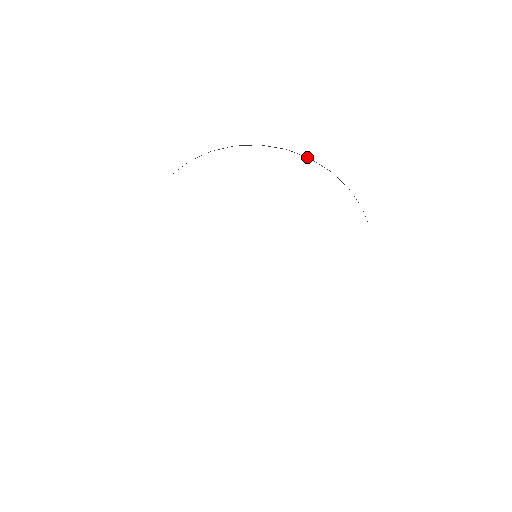
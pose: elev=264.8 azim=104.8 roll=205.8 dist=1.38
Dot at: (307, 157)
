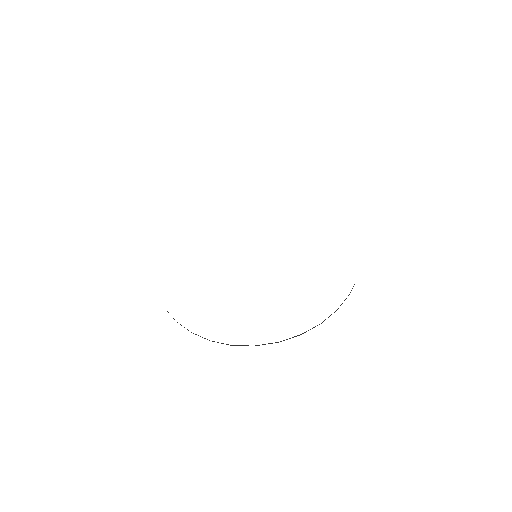
Dot at: occluded
